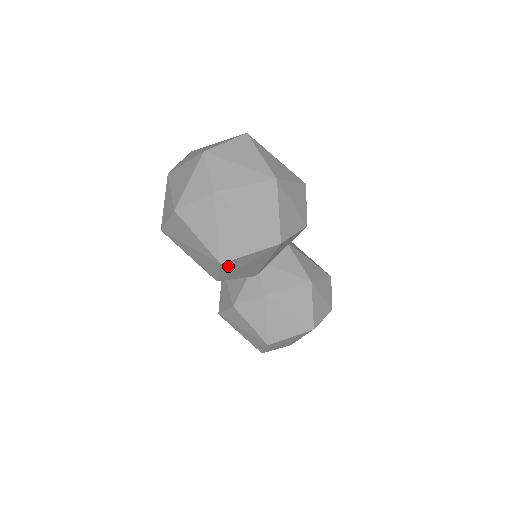
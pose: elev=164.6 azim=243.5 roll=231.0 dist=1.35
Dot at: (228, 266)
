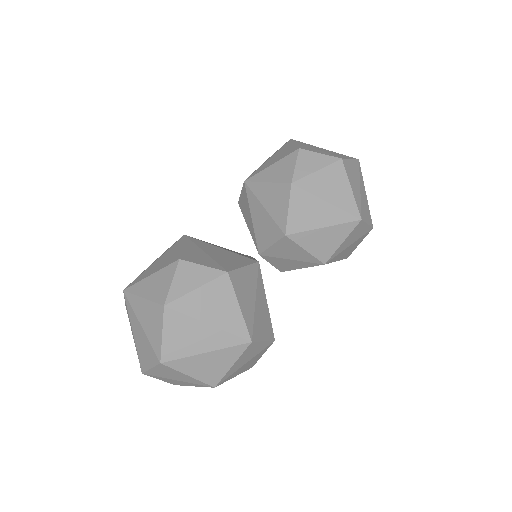
Dot at: occluded
